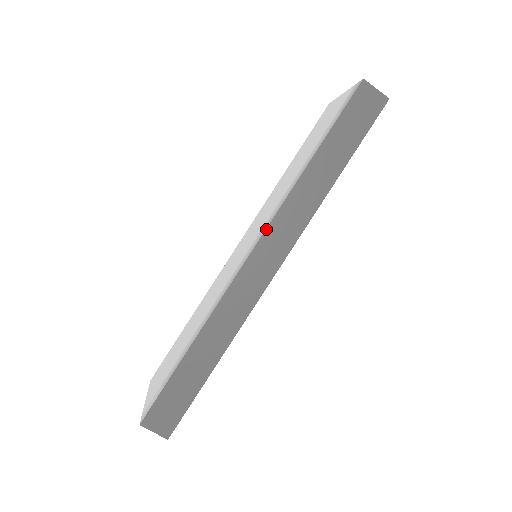
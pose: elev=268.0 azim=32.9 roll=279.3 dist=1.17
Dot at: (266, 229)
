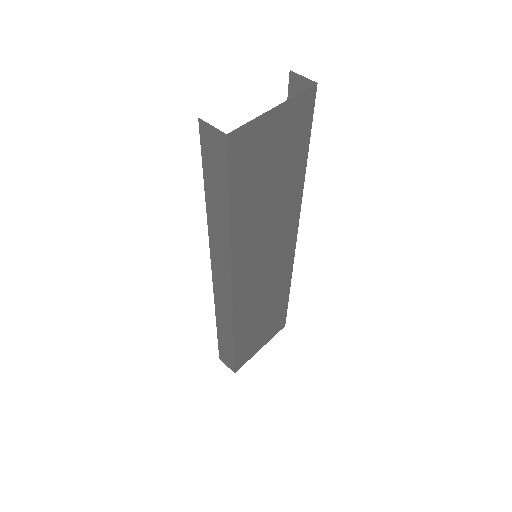
Dot at: (210, 258)
